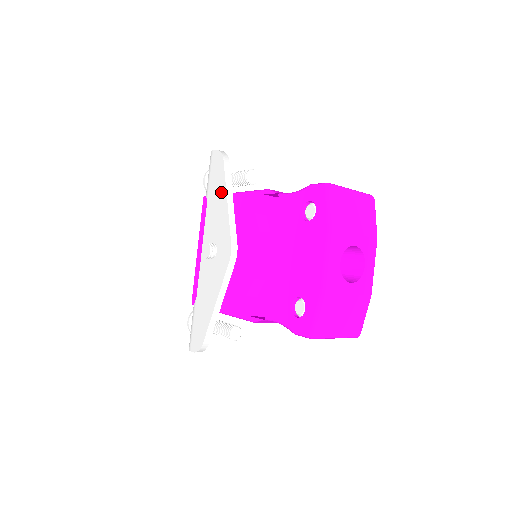
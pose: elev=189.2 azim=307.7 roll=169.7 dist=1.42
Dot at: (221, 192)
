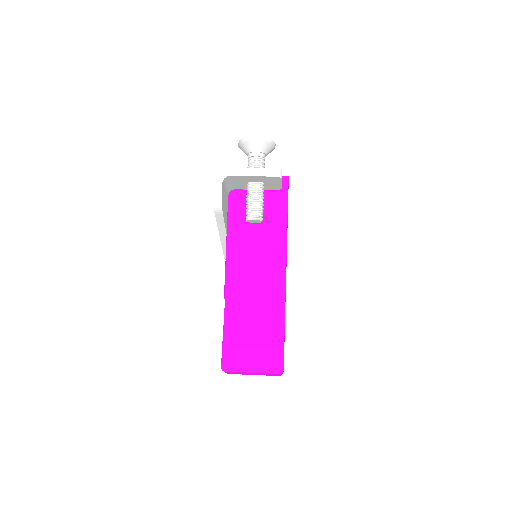
Dot at: occluded
